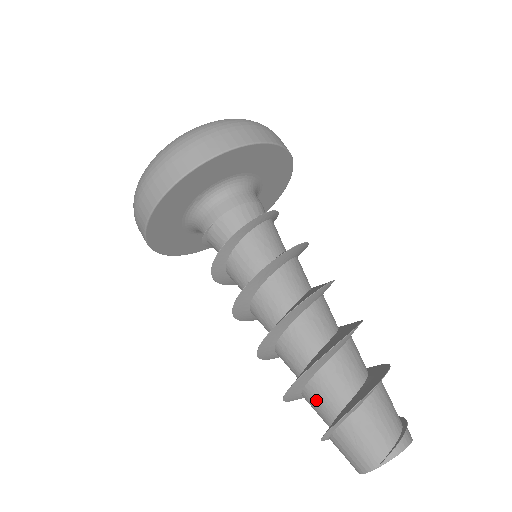
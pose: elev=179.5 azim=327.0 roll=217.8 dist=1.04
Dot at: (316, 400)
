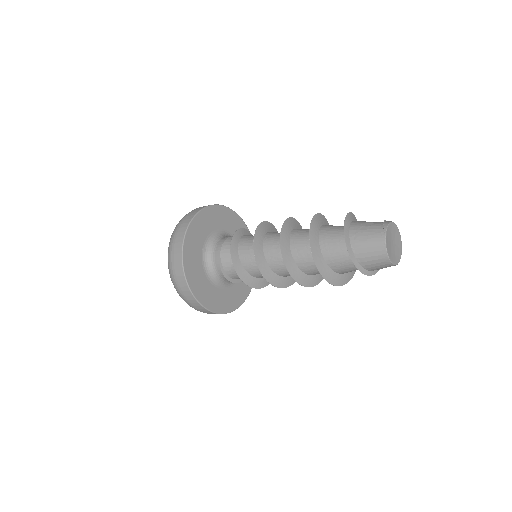
Dot at: (333, 252)
